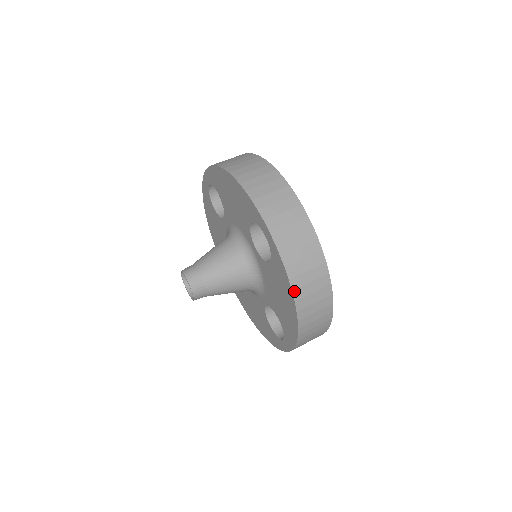
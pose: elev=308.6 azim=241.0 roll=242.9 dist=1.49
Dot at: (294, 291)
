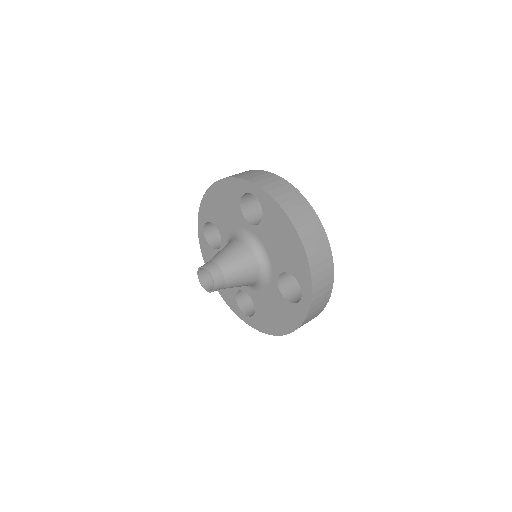
Dot at: (287, 213)
